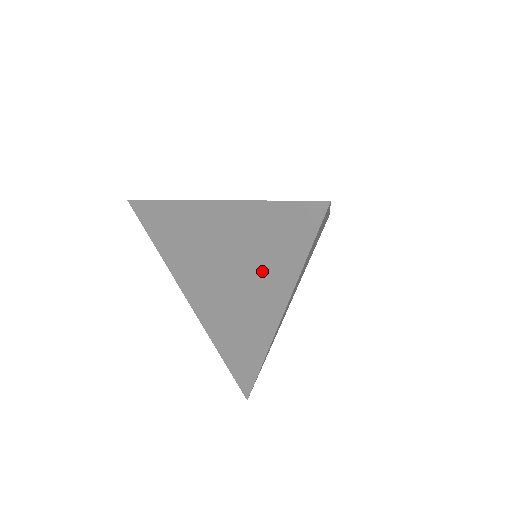
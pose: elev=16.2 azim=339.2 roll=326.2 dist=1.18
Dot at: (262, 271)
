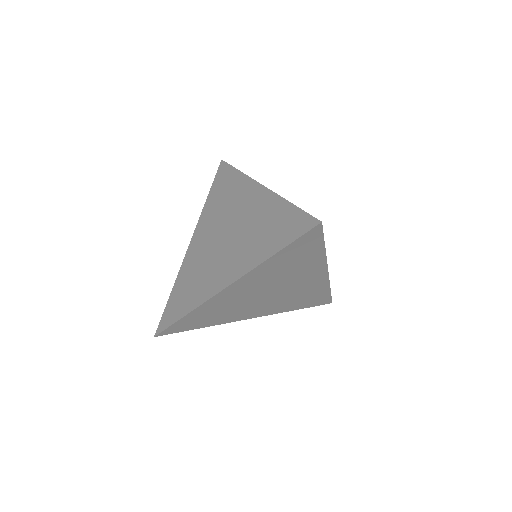
Dot at: (247, 247)
